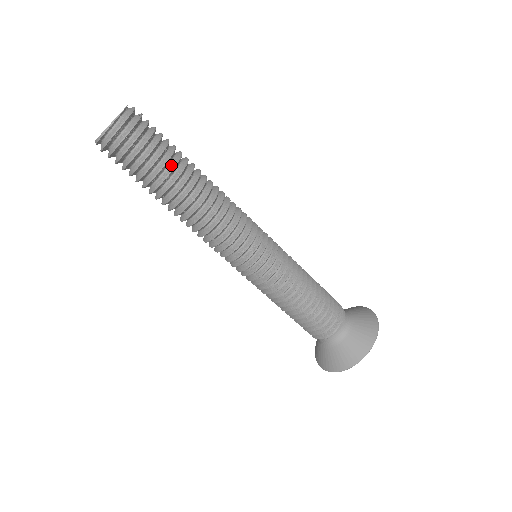
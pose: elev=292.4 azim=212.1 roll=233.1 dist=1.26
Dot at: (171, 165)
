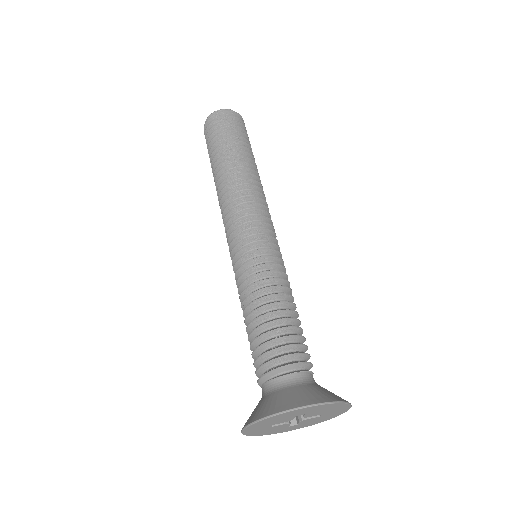
Dot at: (234, 146)
